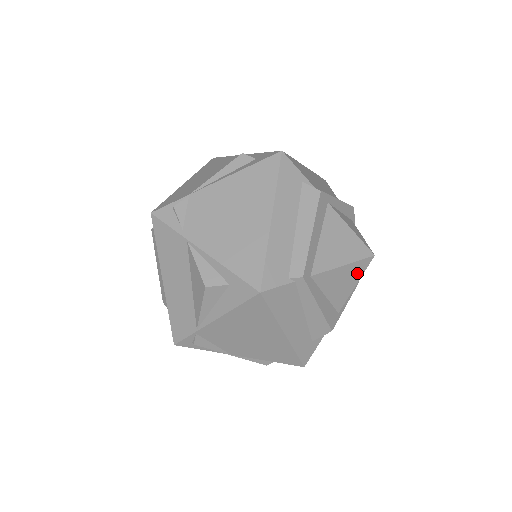
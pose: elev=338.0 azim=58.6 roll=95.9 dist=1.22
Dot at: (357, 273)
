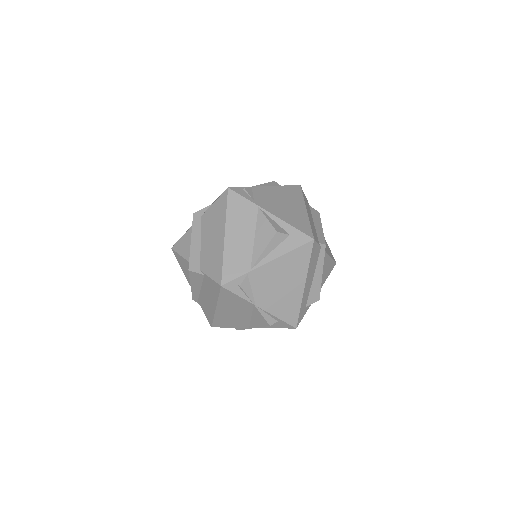
Dot at: (330, 269)
